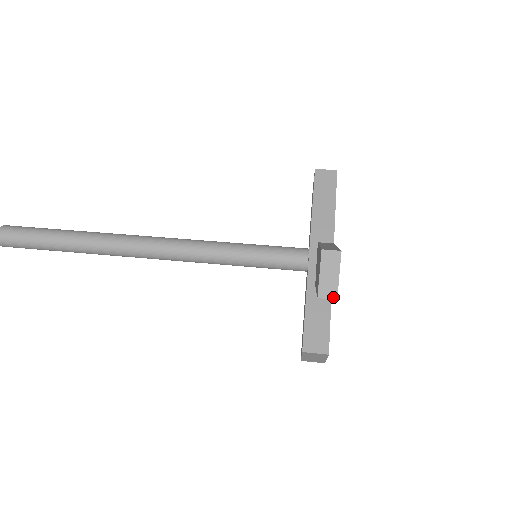
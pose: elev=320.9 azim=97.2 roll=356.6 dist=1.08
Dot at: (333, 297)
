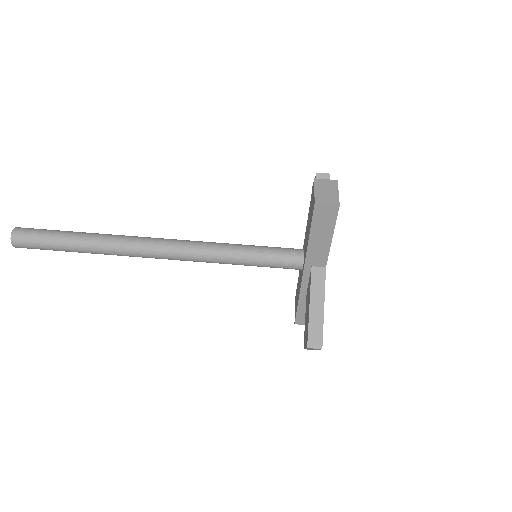
Dot at: occluded
